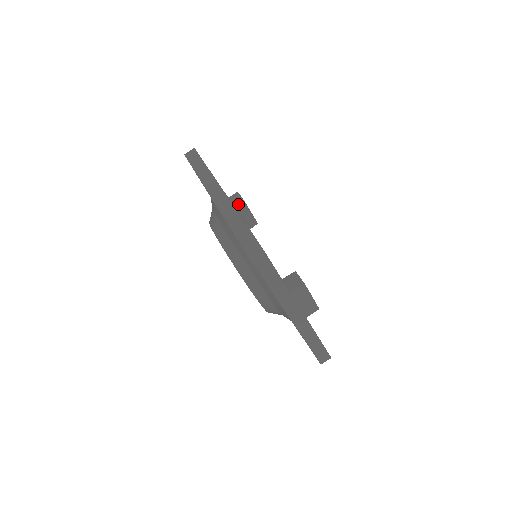
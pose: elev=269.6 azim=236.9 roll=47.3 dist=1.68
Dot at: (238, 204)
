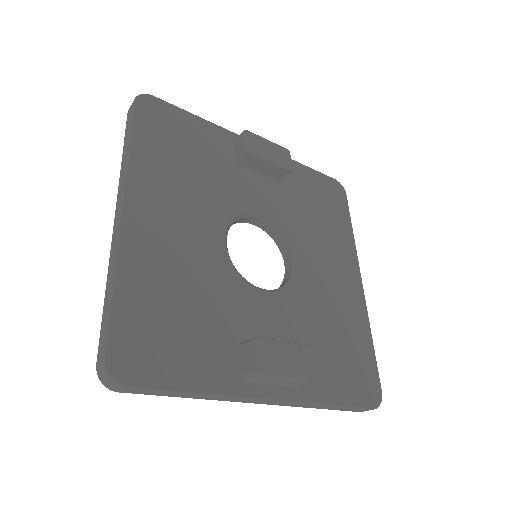
Dot at: (240, 157)
